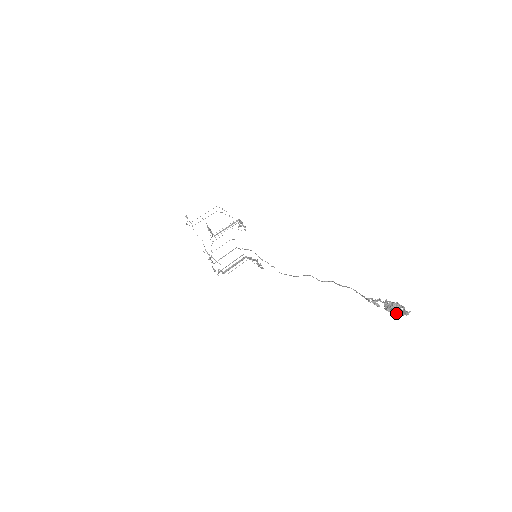
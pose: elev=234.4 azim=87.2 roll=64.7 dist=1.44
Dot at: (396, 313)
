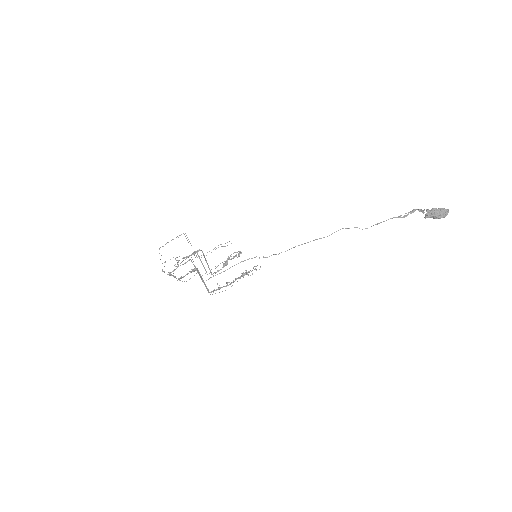
Dot at: (440, 208)
